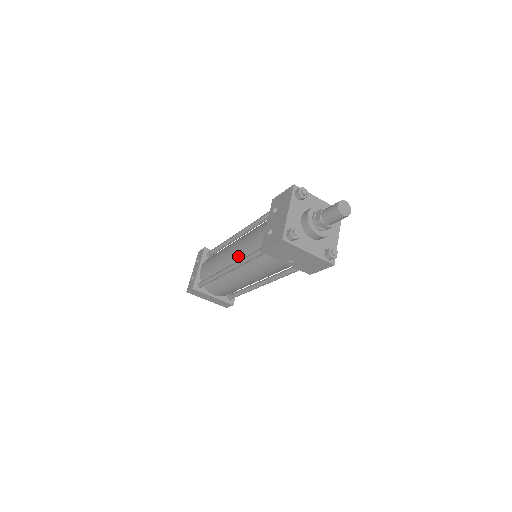
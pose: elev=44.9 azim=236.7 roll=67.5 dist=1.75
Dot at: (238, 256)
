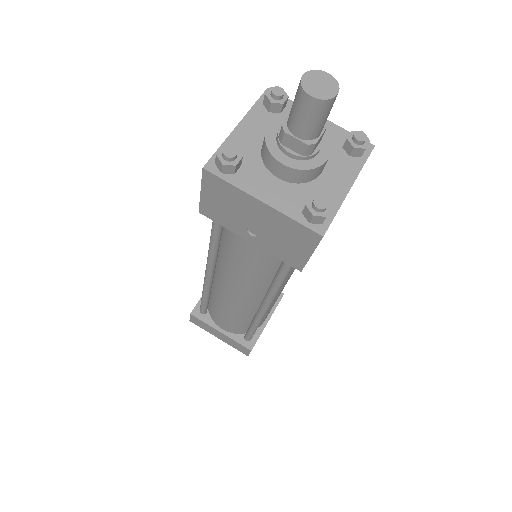
Dot at: occluded
